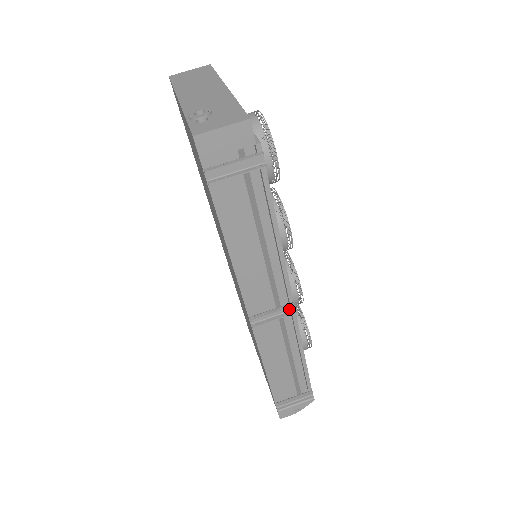
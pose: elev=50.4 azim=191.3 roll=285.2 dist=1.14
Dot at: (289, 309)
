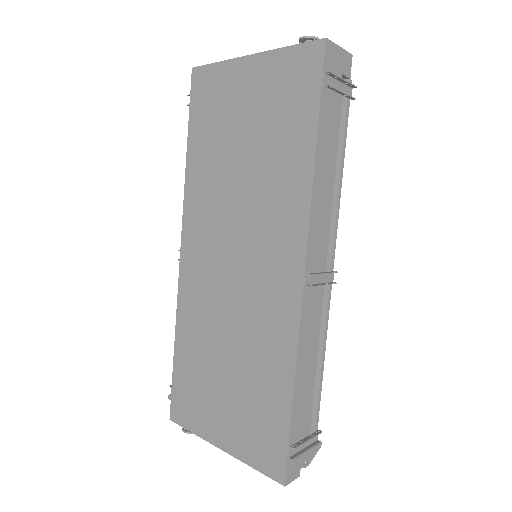
Dot at: (330, 280)
